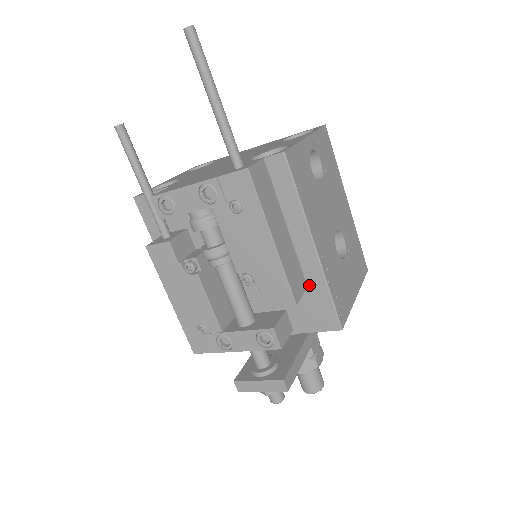
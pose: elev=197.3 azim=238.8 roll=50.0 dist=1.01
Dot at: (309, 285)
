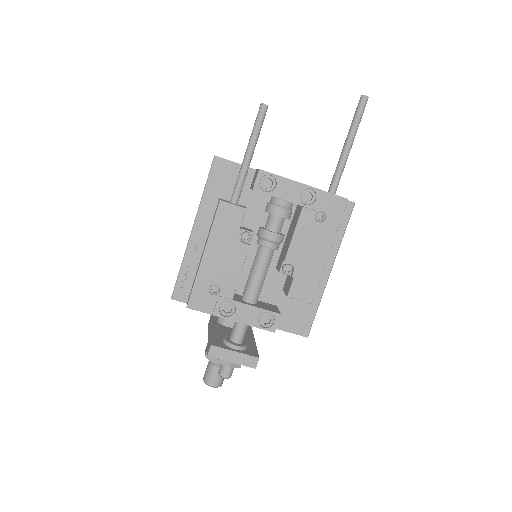
Dot at: occluded
